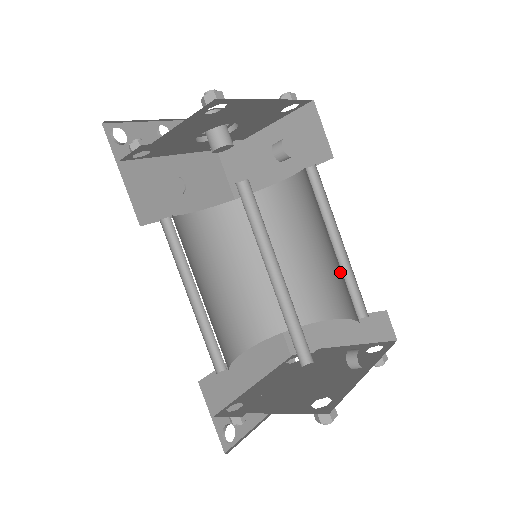
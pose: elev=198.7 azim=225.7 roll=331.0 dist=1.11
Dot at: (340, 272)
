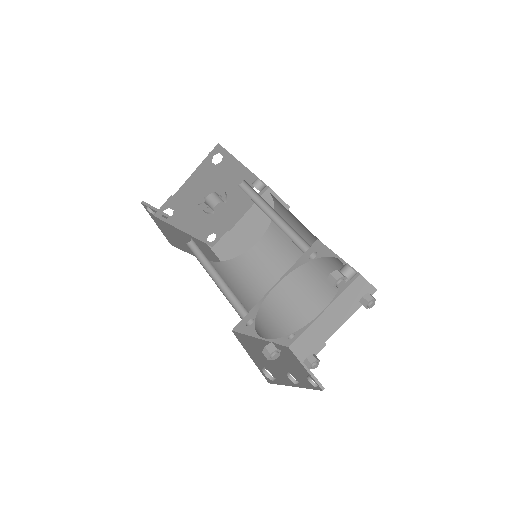
Dot at: occluded
